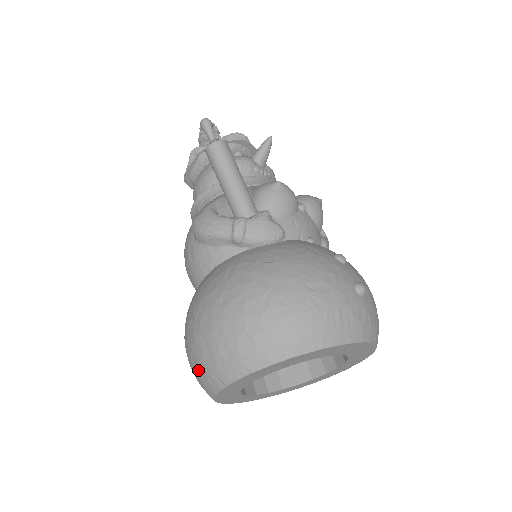
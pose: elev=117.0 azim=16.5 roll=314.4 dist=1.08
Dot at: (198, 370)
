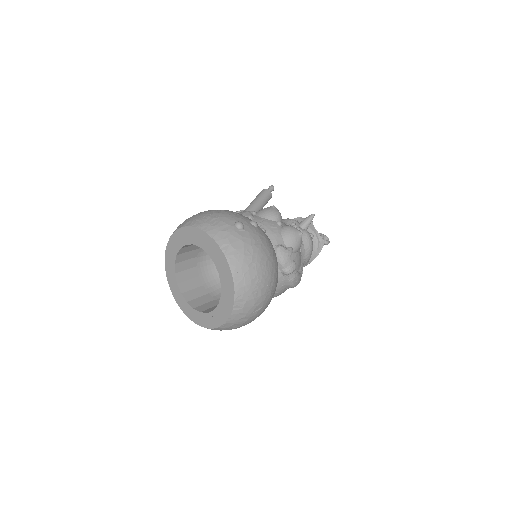
Dot at: occluded
